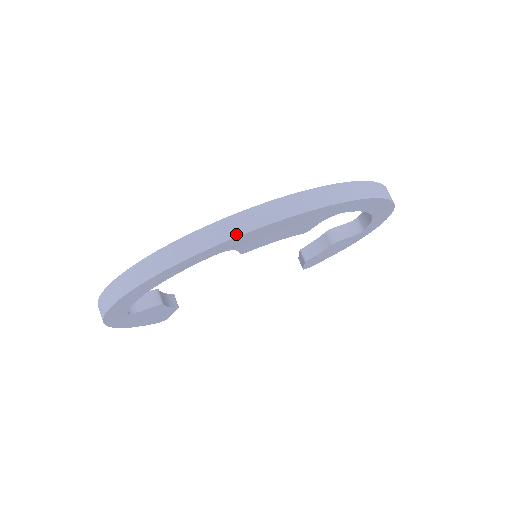
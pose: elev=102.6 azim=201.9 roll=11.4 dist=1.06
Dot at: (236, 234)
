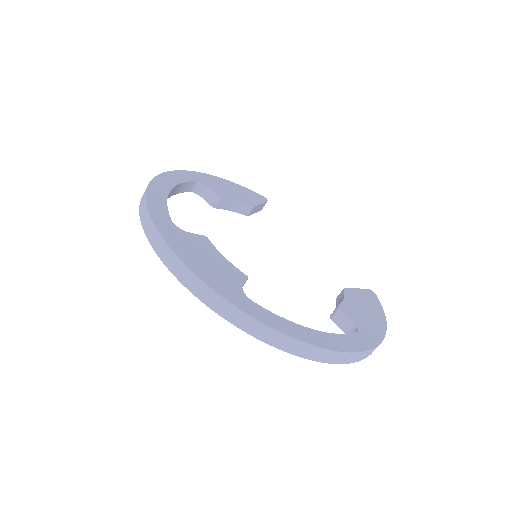
Dot at: (151, 243)
